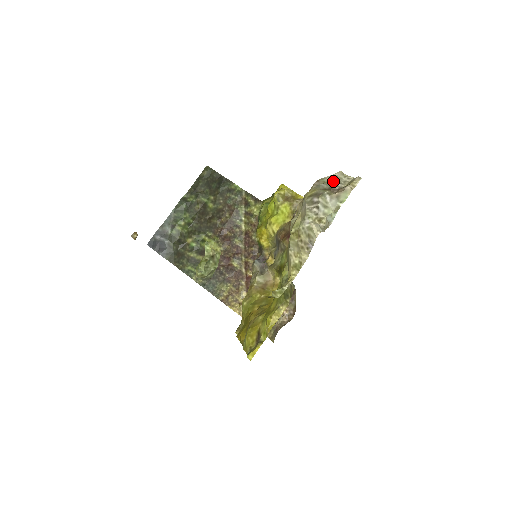
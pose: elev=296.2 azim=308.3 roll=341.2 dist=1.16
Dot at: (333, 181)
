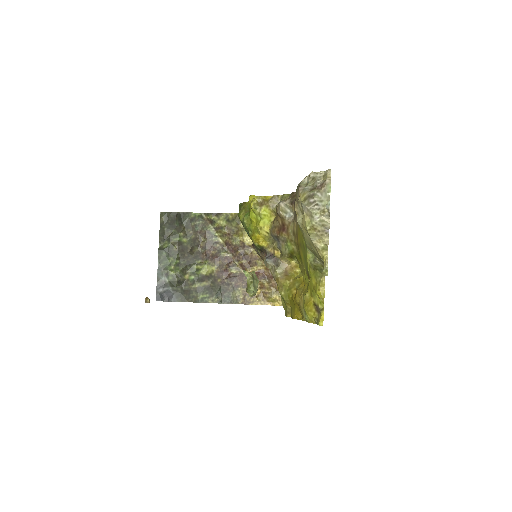
Dot at: (312, 181)
